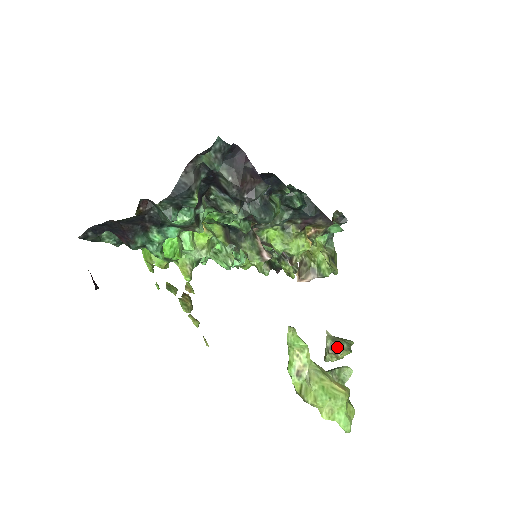
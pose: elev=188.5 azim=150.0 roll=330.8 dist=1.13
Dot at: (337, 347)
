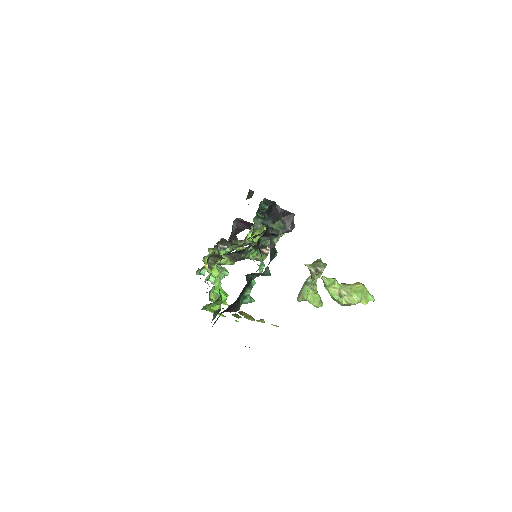
Dot at: (319, 268)
